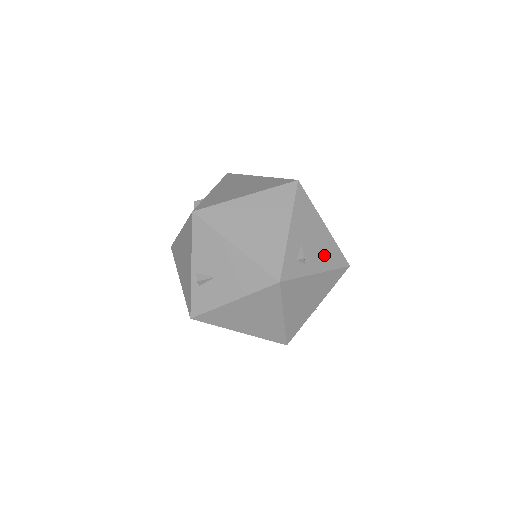
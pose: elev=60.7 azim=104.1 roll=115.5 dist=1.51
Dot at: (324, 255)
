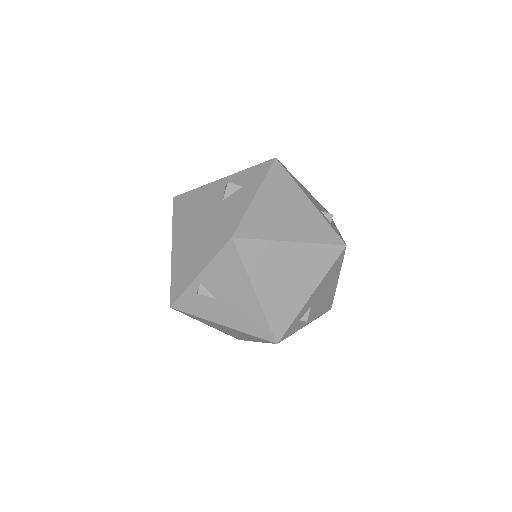
Dot at: (320, 308)
